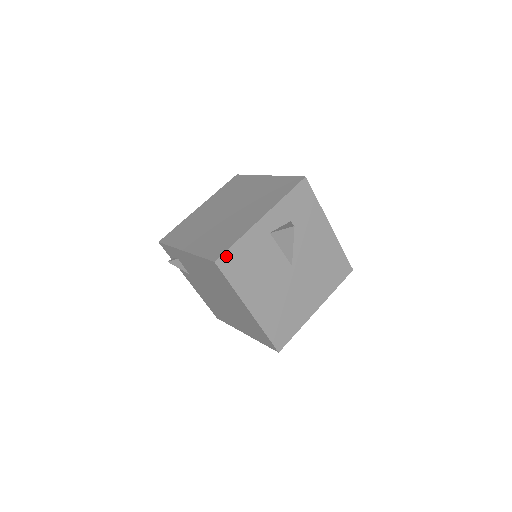
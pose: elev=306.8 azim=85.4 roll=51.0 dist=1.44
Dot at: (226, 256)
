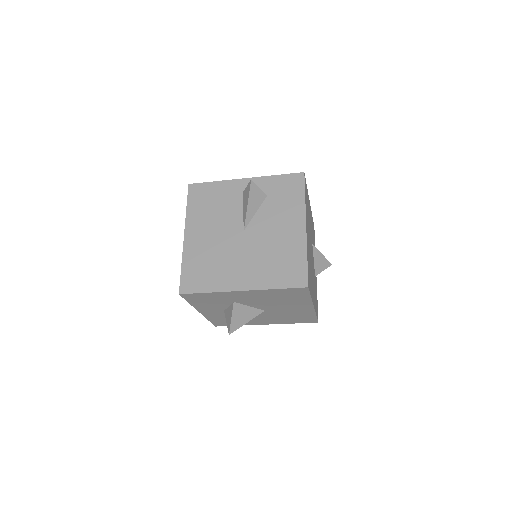
Dot at: (199, 186)
